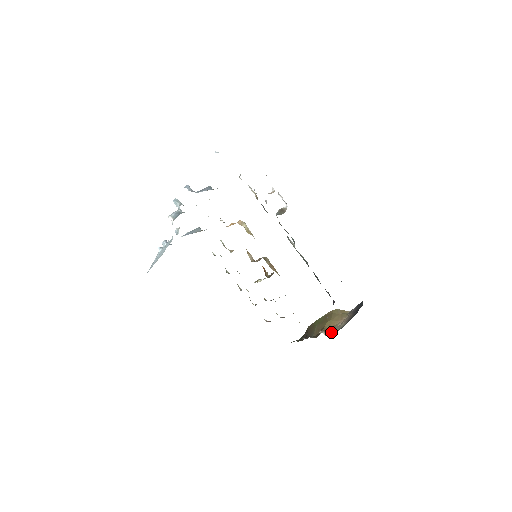
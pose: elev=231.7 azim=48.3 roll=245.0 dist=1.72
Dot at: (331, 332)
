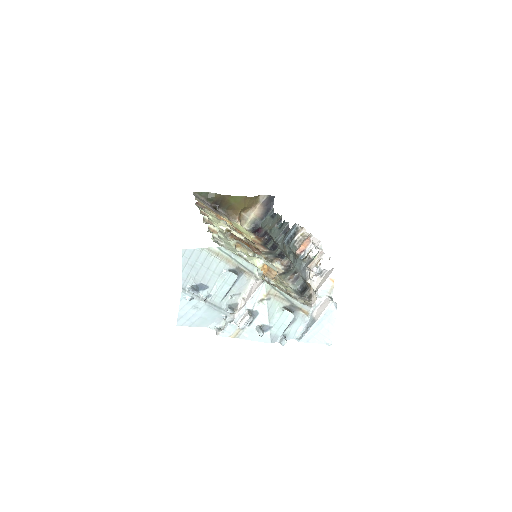
Dot at: (244, 221)
